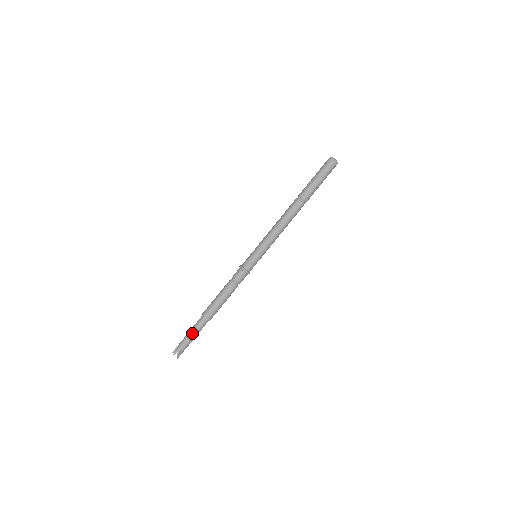
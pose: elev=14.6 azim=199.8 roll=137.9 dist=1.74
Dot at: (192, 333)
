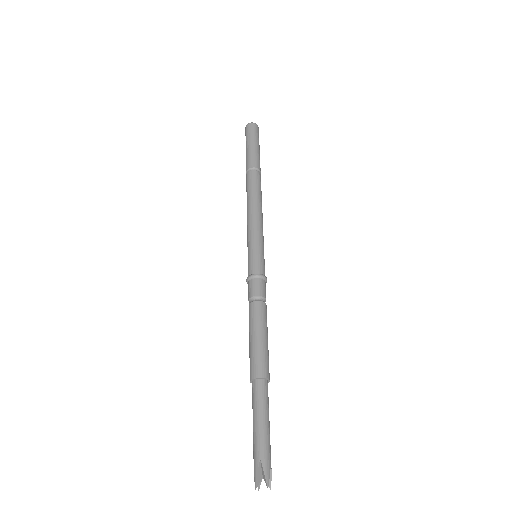
Dot at: (267, 419)
